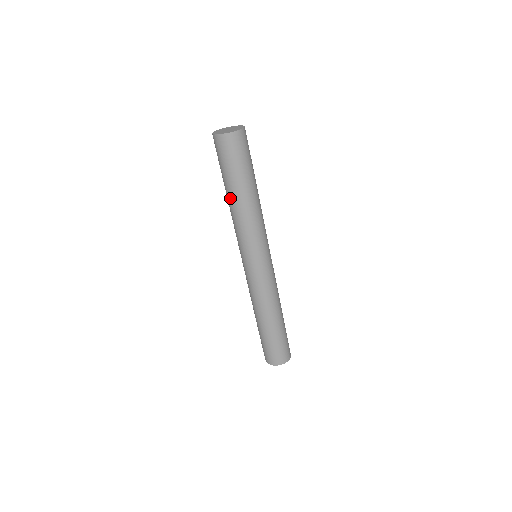
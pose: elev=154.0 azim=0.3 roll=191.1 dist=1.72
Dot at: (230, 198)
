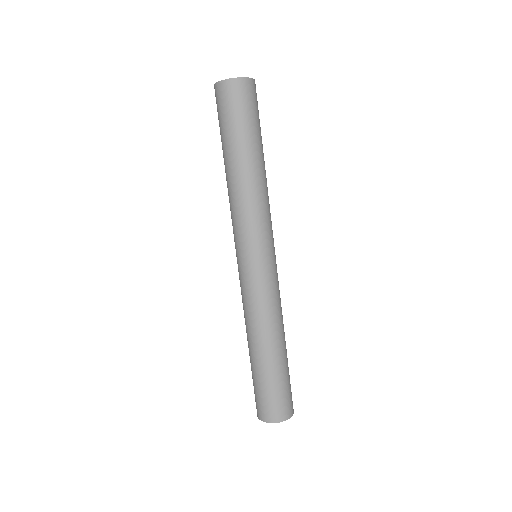
Dot at: (248, 164)
